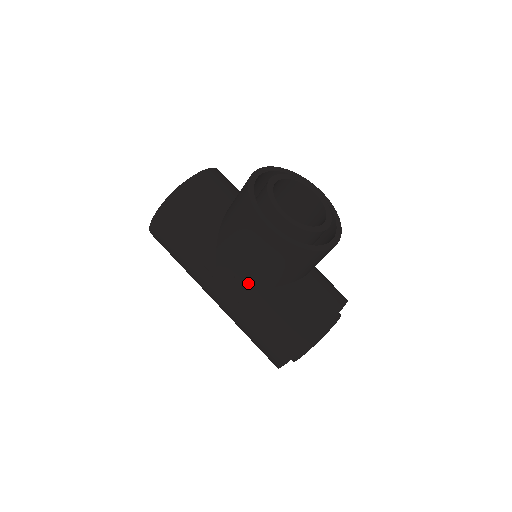
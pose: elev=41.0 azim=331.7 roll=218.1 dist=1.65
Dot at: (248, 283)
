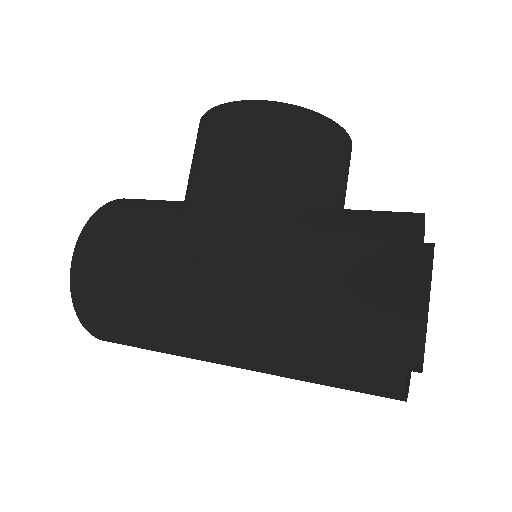
Dot at: (260, 219)
